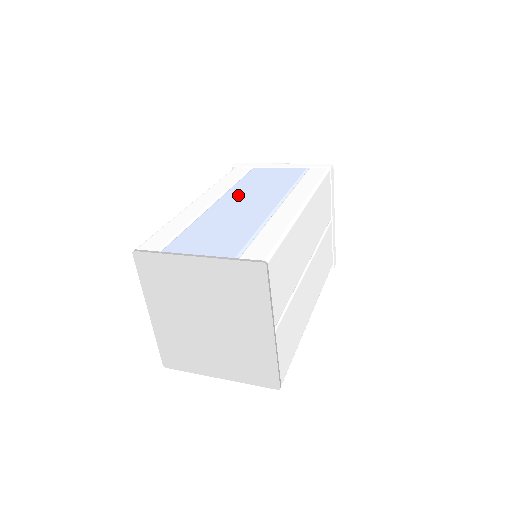
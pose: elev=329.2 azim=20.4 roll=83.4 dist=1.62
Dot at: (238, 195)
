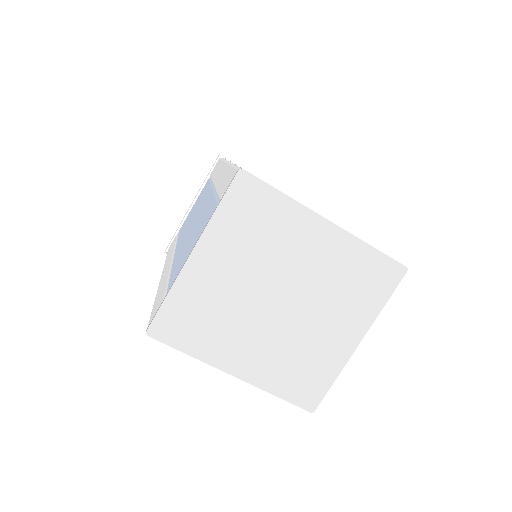
Dot at: (183, 235)
